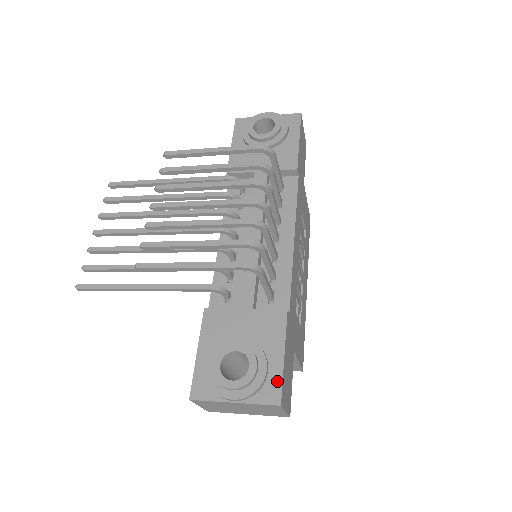
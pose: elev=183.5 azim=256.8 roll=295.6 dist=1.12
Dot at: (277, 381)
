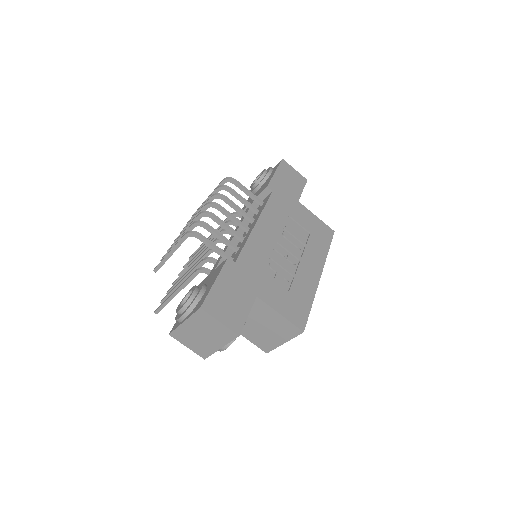
Dot at: (205, 297)
